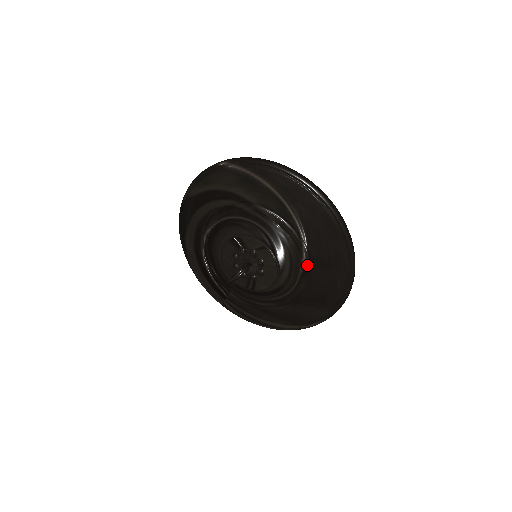
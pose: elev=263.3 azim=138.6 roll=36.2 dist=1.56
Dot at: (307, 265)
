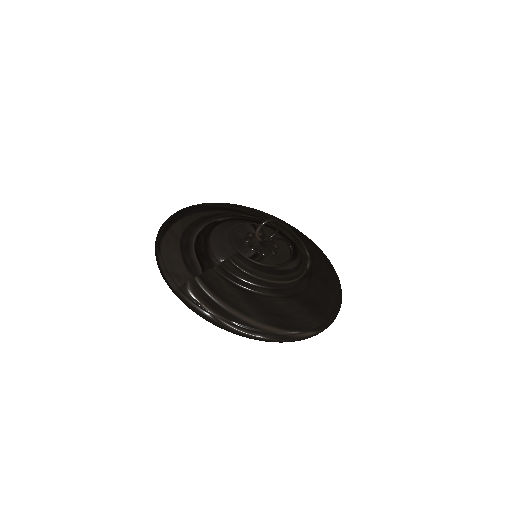
Dot at: (311, 271)
